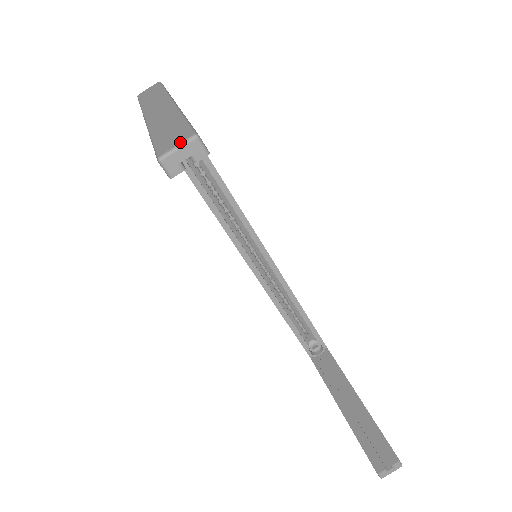
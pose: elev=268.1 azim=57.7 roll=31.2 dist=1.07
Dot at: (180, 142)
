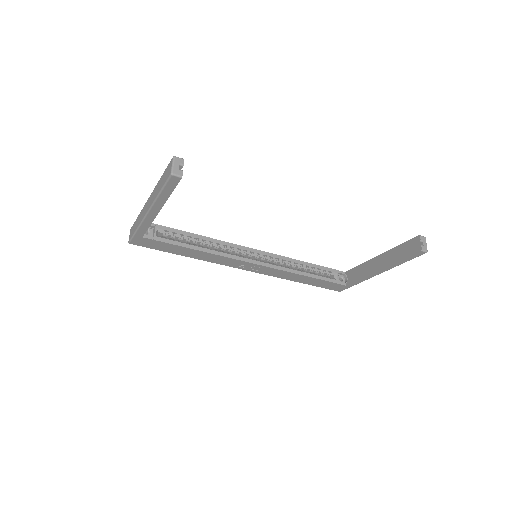
Dot at: (171, 164)
